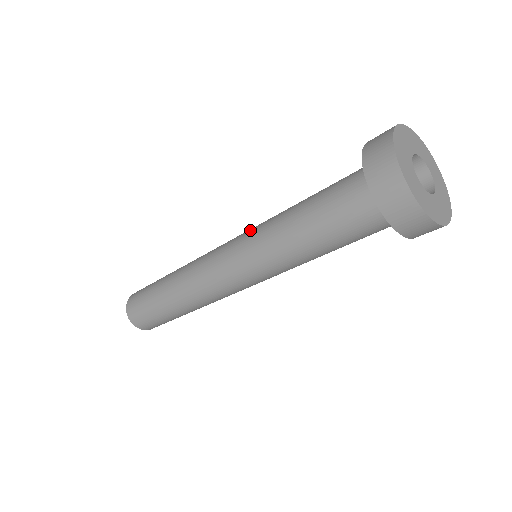
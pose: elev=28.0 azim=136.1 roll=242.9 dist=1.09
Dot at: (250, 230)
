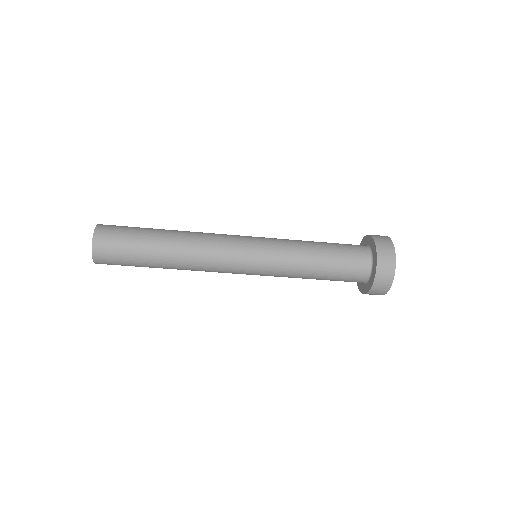
Dot at: (270, 242)
